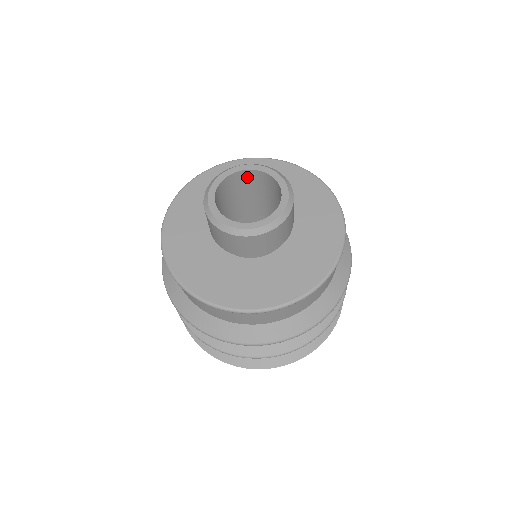
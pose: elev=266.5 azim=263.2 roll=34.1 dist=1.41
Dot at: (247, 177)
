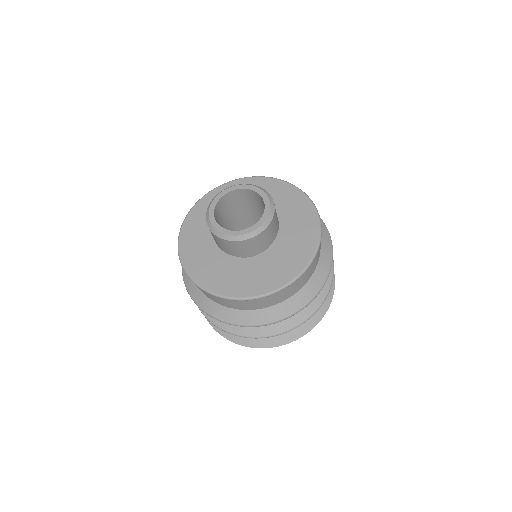
Dot at: (235, 195)
